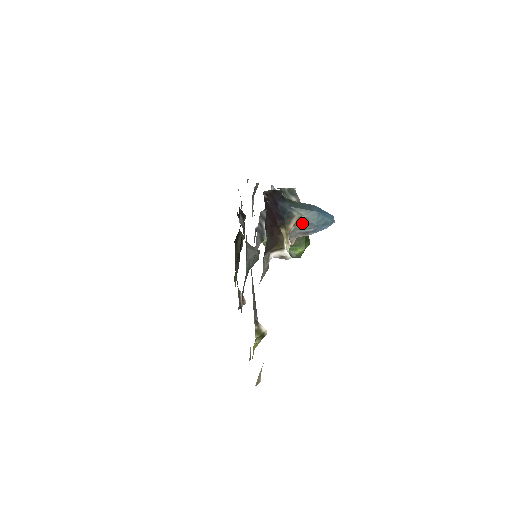
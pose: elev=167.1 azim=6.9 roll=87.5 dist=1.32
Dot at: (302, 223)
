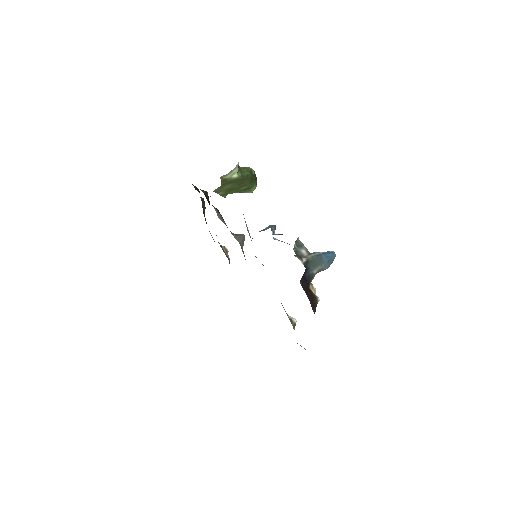
Dot at: (318, 271)
